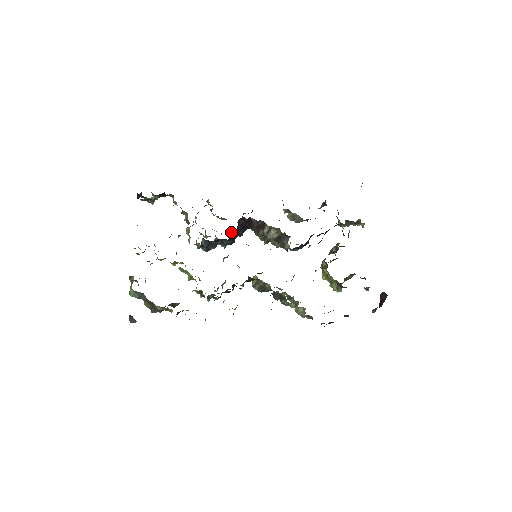
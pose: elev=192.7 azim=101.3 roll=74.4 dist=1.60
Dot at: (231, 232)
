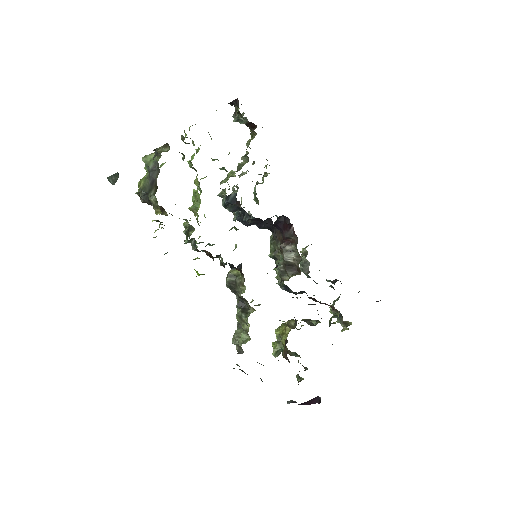
Dot at: occluded
